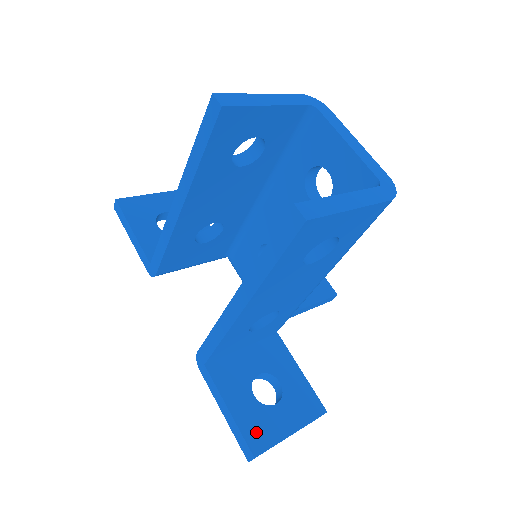
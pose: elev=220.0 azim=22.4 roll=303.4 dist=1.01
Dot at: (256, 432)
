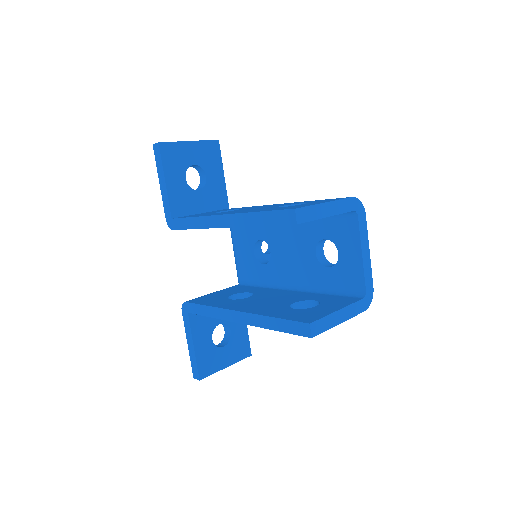
Dot at: (206, 364)
